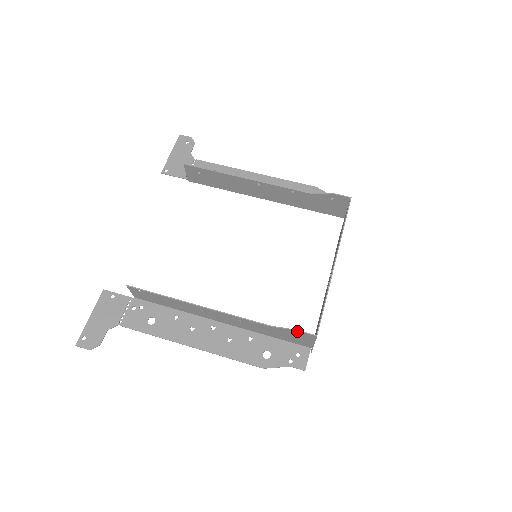
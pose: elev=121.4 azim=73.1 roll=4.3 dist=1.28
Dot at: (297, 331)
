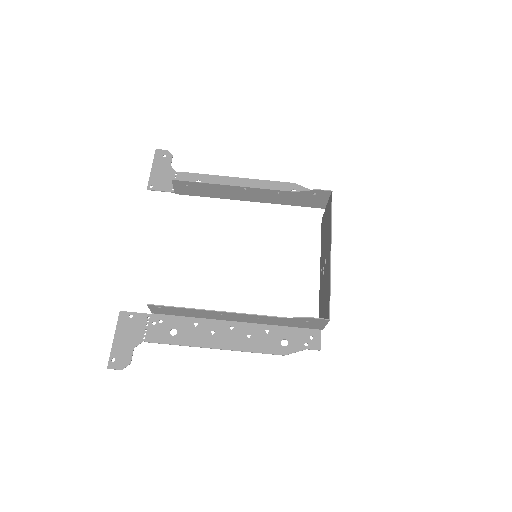
Dot at: (312, 318)
